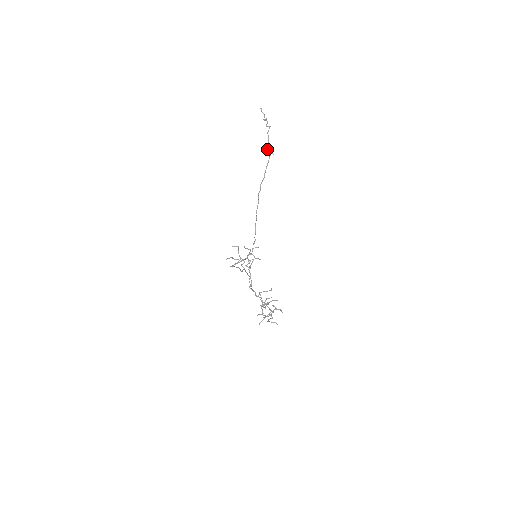
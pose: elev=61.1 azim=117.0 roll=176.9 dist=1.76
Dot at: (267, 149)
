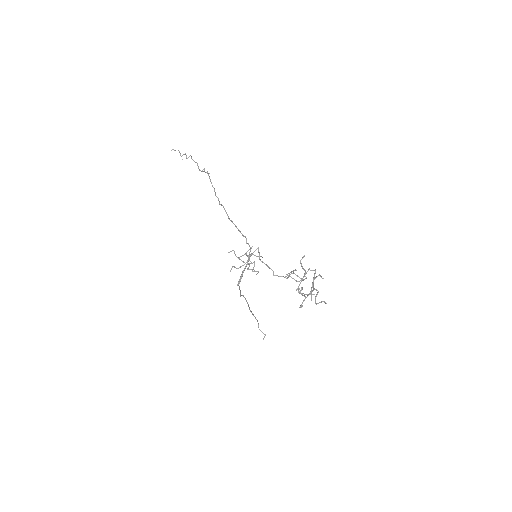
Dot at: (200, 170)
